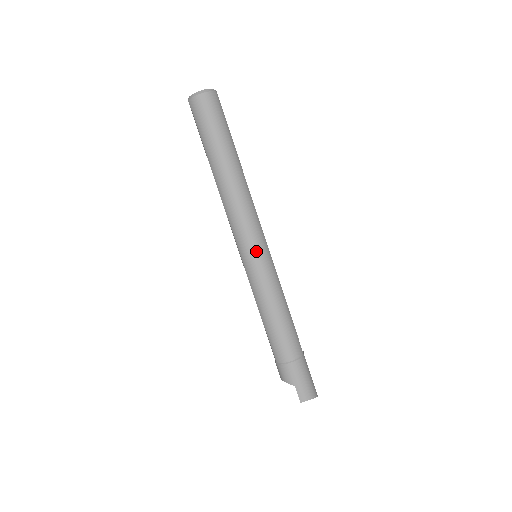
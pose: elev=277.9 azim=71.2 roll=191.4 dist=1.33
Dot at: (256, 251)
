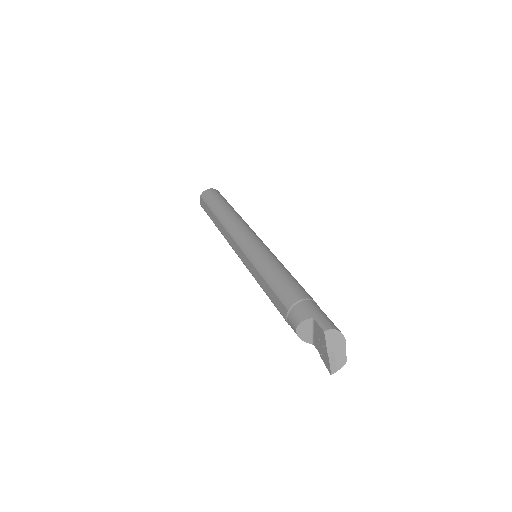
Dot at: (255, 240)
